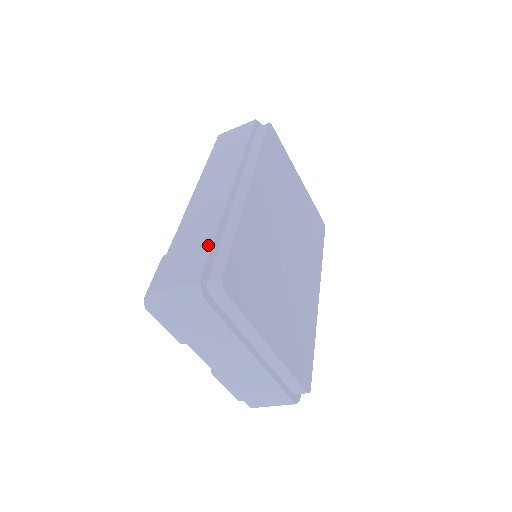
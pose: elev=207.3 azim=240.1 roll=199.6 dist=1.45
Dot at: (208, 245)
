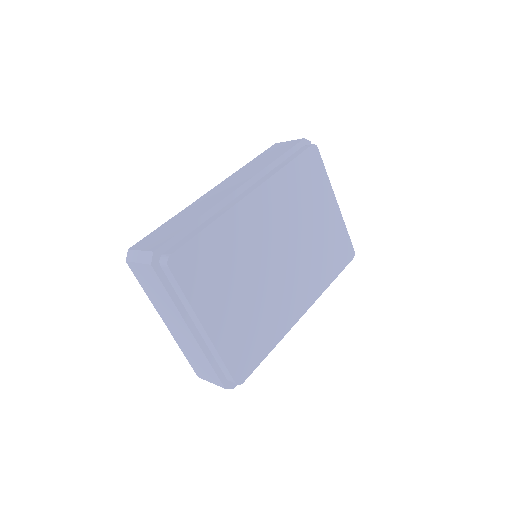
Dot at: (182, 228)
